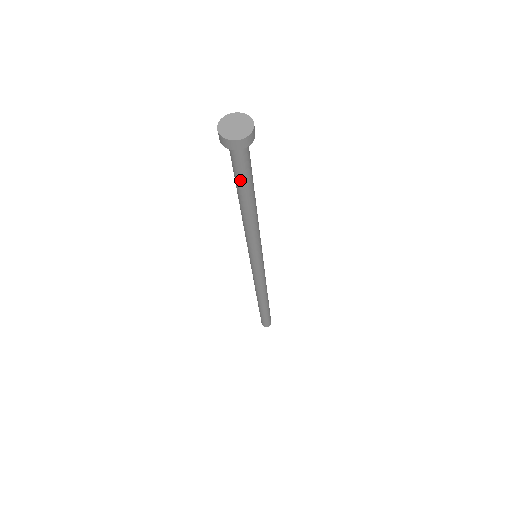
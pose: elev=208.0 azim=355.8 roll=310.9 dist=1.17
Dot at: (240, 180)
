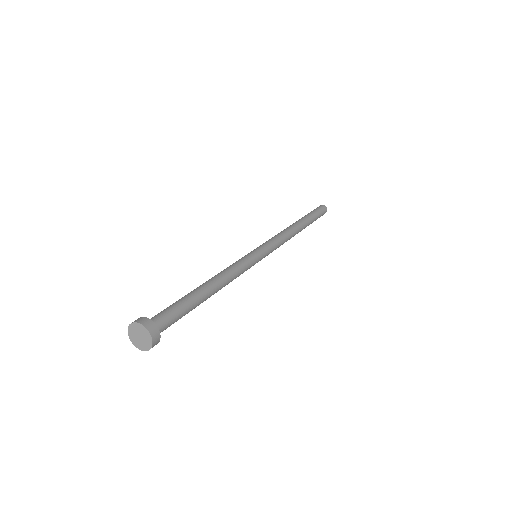
Dot at: (182, 316)
